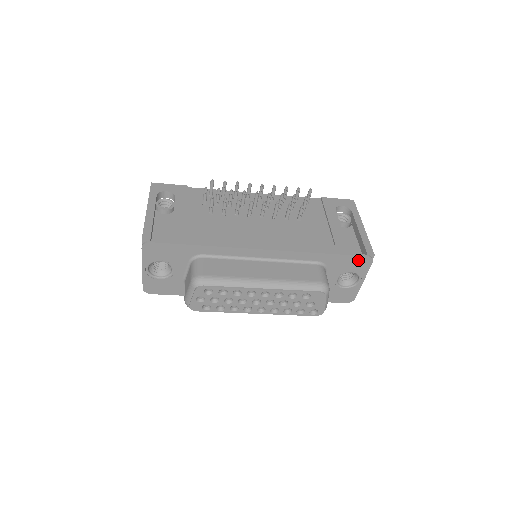
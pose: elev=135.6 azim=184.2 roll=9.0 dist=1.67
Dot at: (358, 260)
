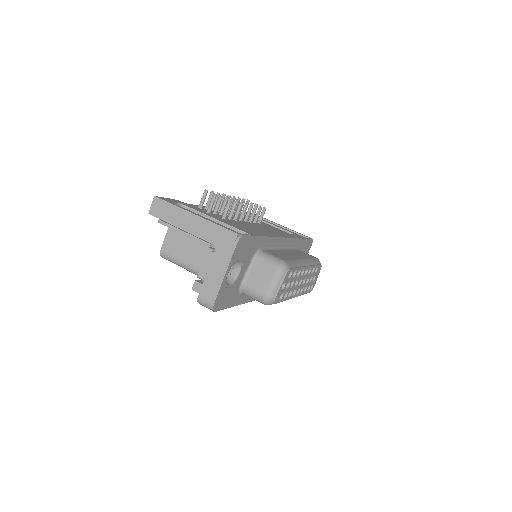
Dot at: (309, 243)
